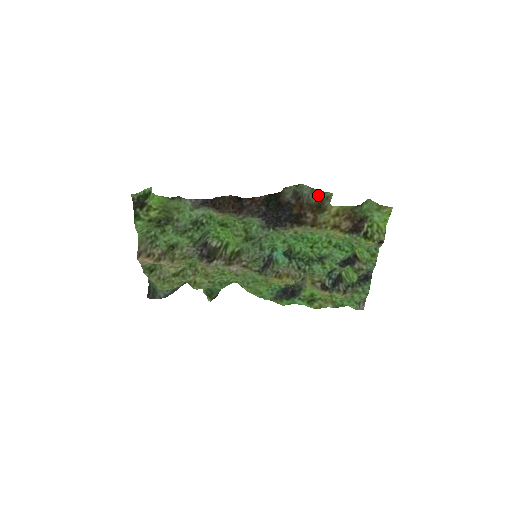
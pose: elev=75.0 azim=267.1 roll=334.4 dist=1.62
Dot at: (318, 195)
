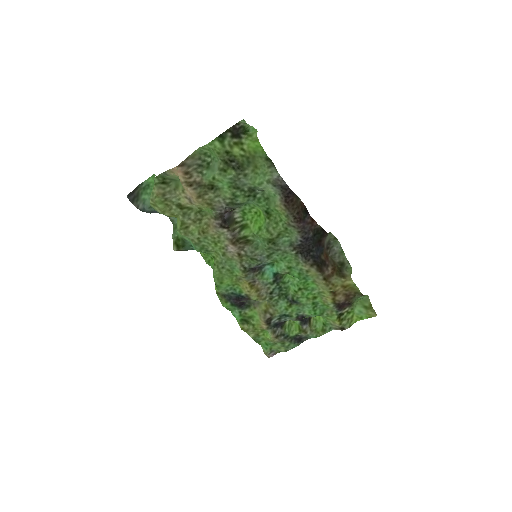
Dot at: (343, 260)
